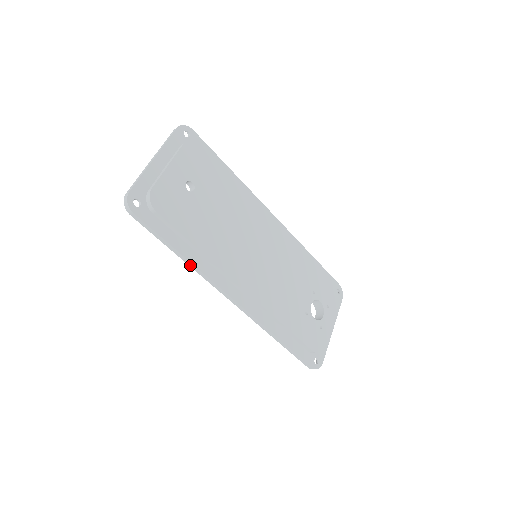
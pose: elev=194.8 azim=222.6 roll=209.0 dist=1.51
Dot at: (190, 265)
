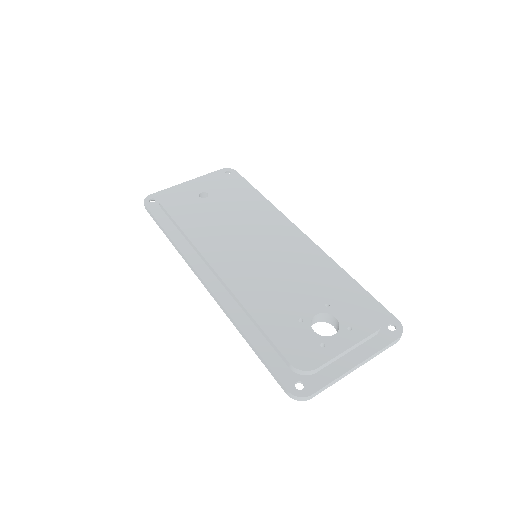
Dot at: (174, 246)
